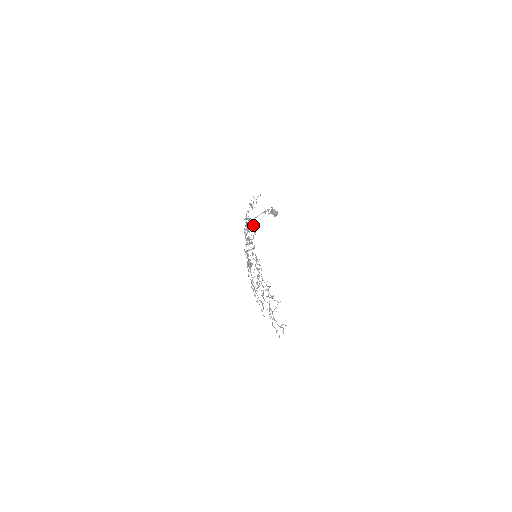
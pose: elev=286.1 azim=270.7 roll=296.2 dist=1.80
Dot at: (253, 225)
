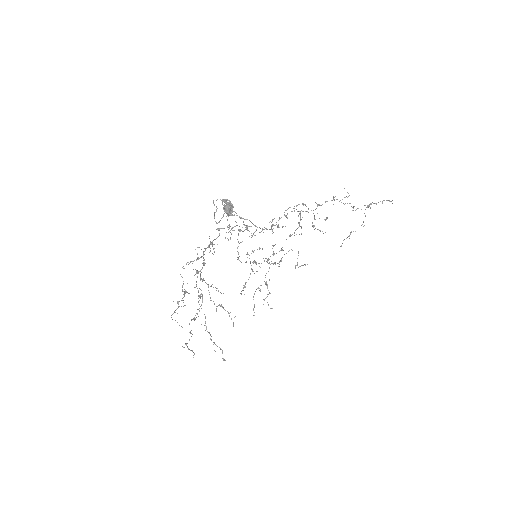
Dot at: (351, 231)
